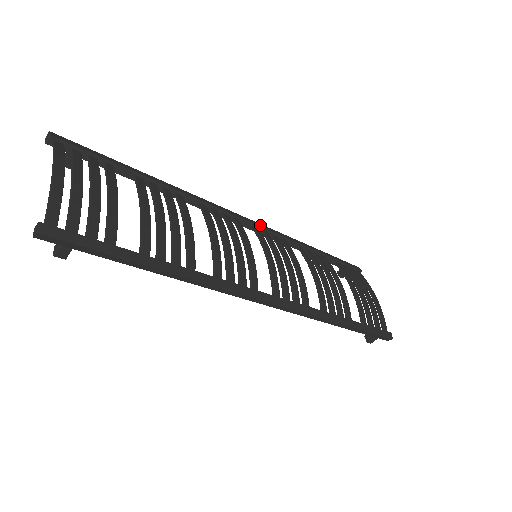
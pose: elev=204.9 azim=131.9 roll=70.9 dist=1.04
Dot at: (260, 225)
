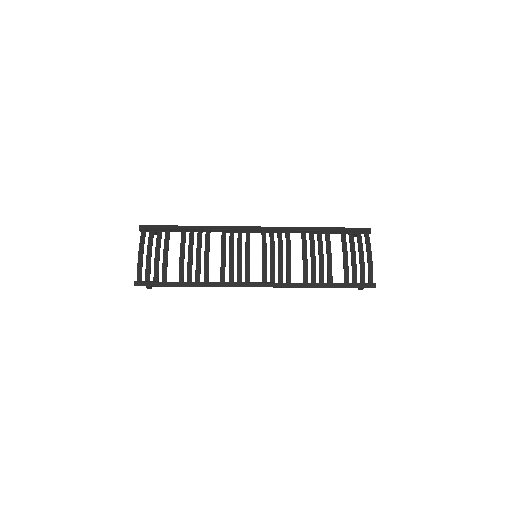
Dot at: (267, 228)
